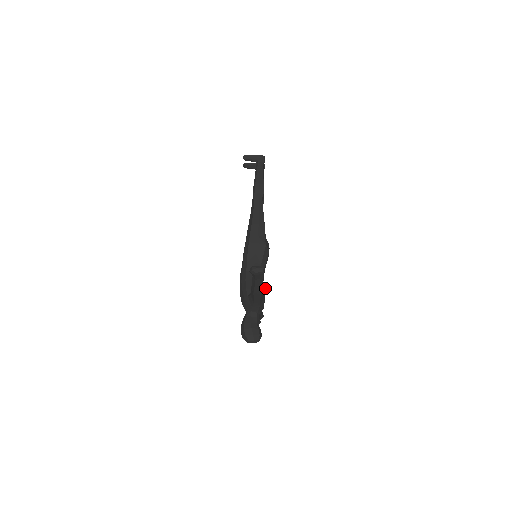
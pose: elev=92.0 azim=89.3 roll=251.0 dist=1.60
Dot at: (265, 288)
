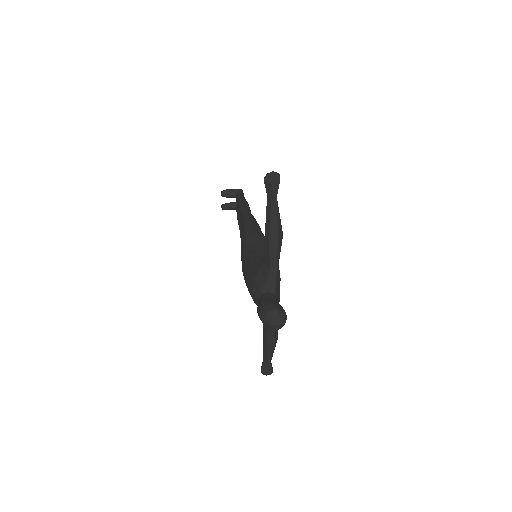
Dot at: occluded
